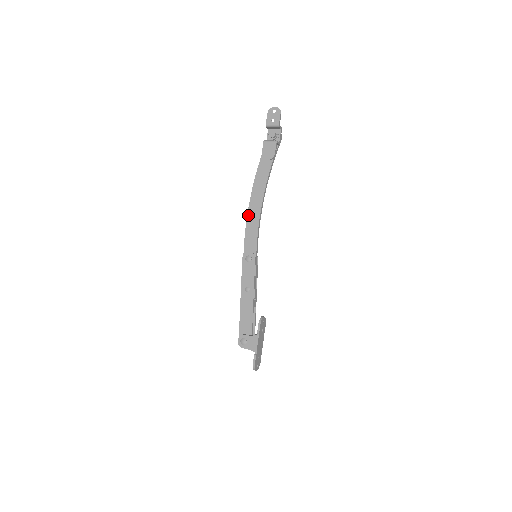
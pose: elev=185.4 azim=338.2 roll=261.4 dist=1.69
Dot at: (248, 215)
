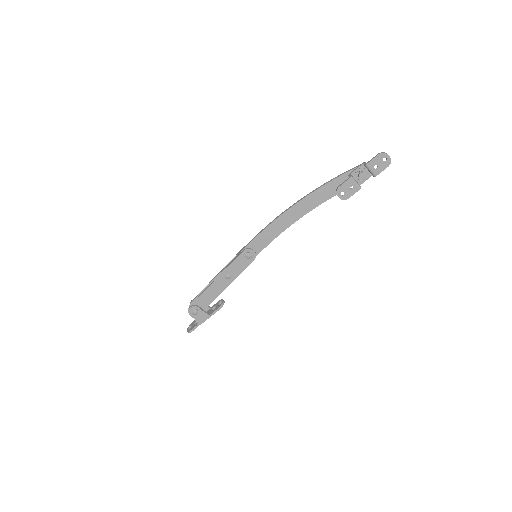
Dot at: (278, 219)
